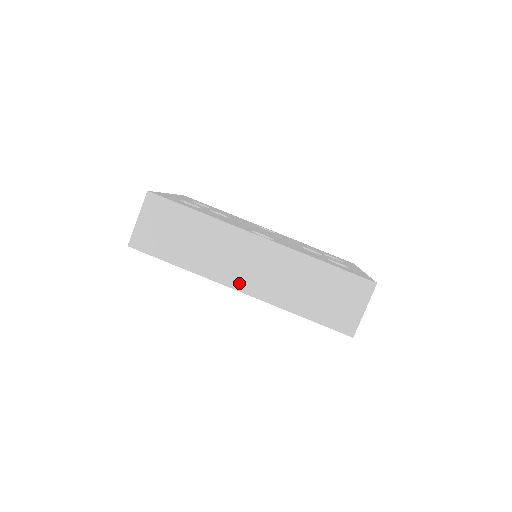
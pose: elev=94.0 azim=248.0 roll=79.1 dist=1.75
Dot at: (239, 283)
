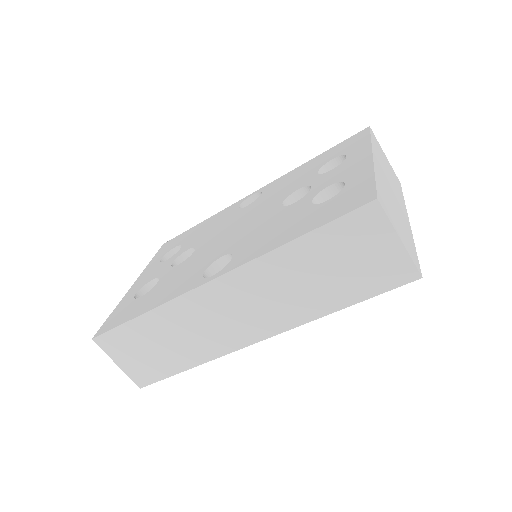
Dot at: (248, 336)
